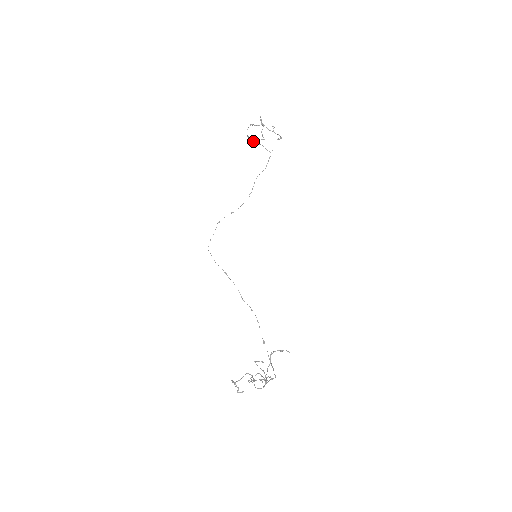
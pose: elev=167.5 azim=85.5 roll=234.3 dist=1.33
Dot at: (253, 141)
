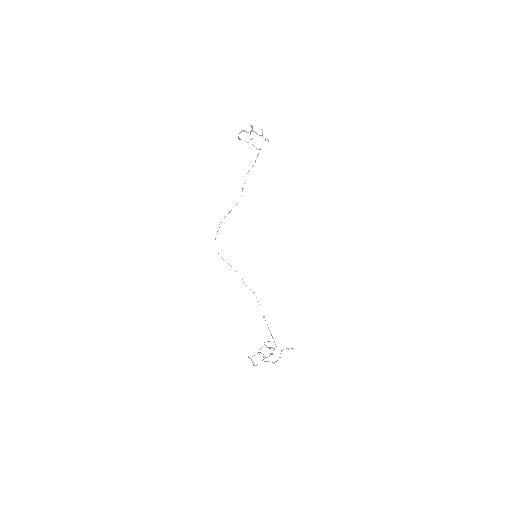
Dot at: occluded
